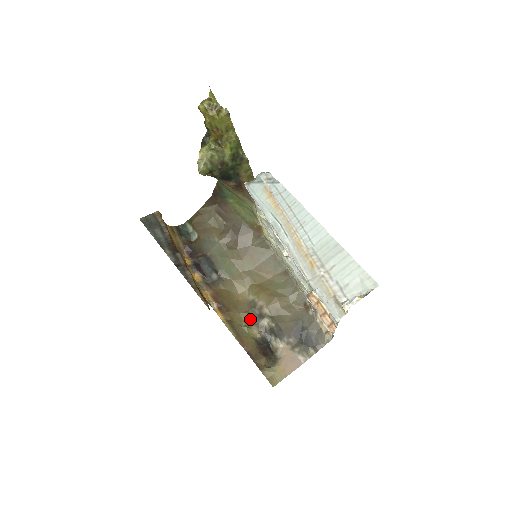
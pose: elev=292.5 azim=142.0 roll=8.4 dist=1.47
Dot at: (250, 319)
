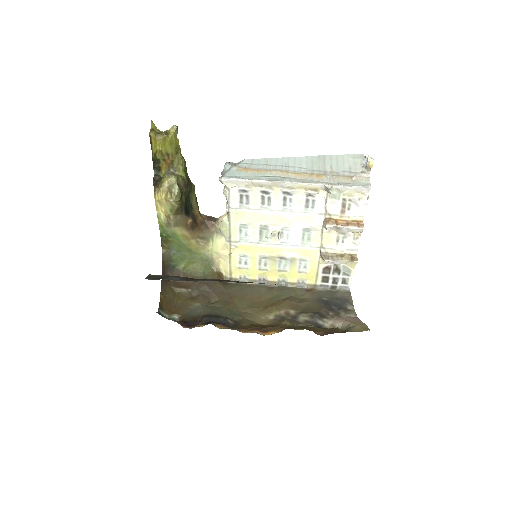
Dot at: (292, 323)
